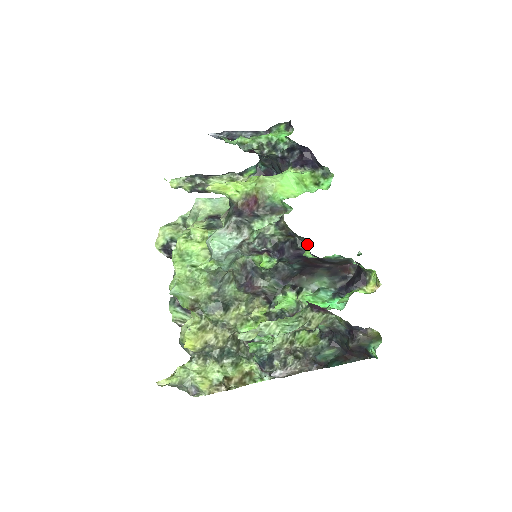
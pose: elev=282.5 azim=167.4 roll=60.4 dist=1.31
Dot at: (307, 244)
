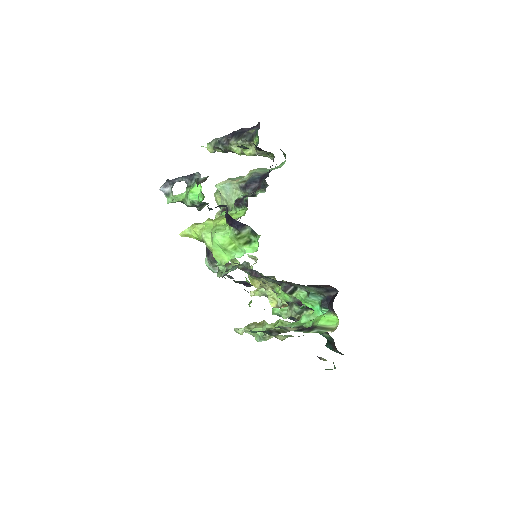
Dot at: occluded
